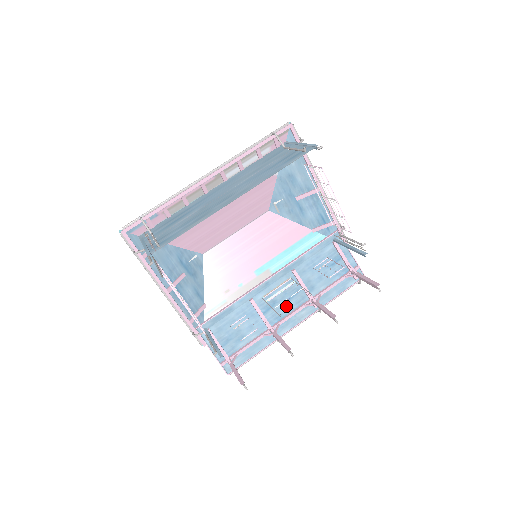
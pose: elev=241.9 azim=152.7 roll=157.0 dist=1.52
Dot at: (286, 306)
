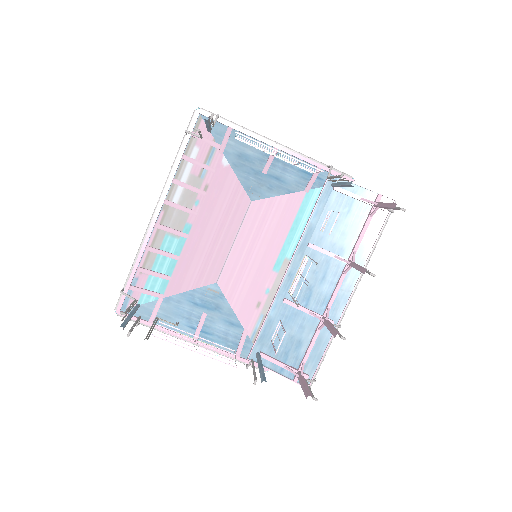
Dot at: (325, 285)
